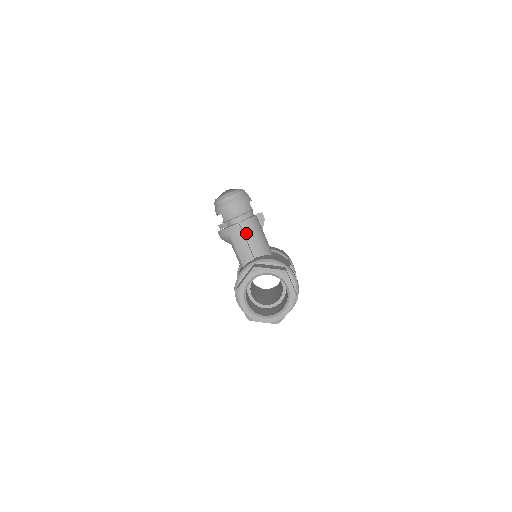
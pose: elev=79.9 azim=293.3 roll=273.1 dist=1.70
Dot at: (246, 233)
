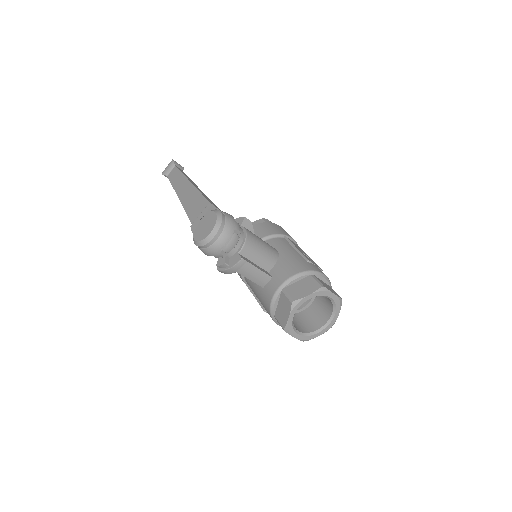
Dot at: (250, 258)
